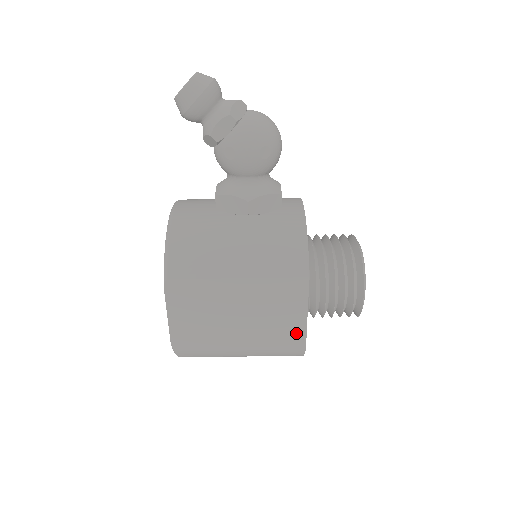
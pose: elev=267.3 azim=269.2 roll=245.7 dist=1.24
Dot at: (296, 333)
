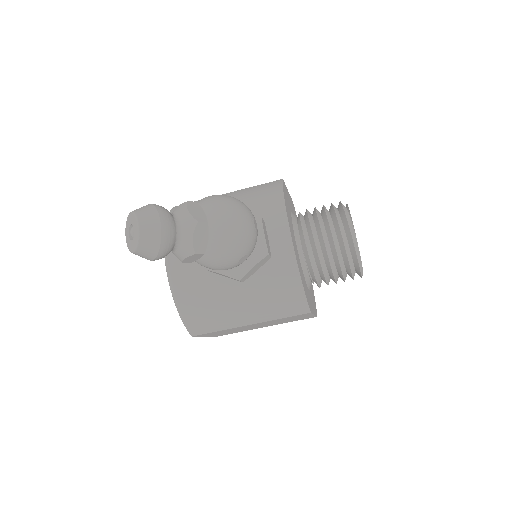
Dot at: (307, 317)
